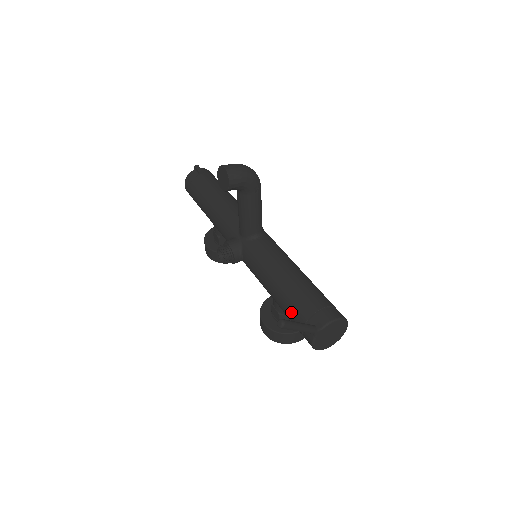
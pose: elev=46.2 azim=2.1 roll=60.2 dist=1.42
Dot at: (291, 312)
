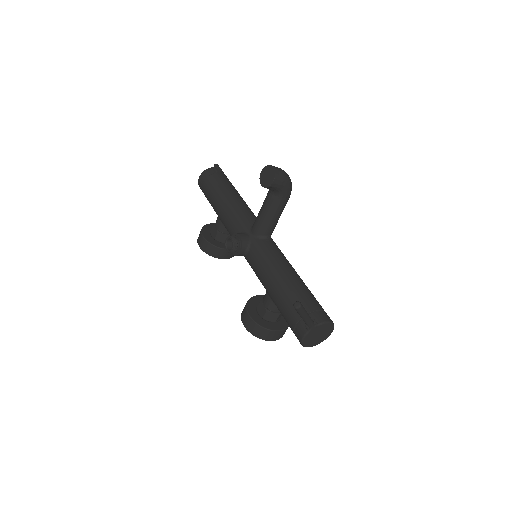
Dot at: (289, 306)
